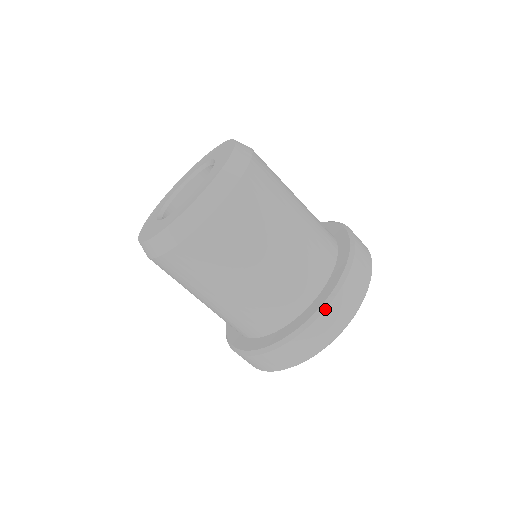
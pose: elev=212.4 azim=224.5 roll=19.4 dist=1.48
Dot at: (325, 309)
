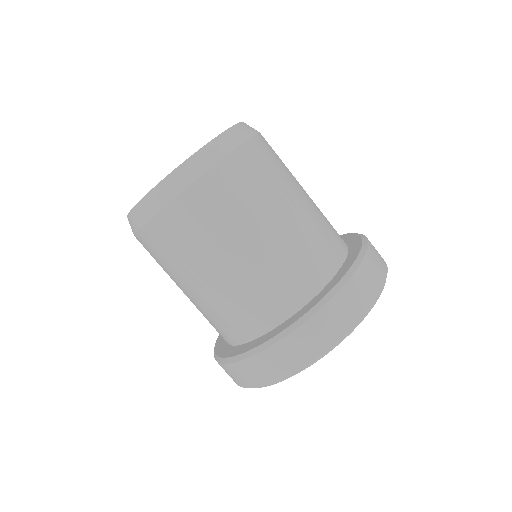
Dot at: (356, 269)
